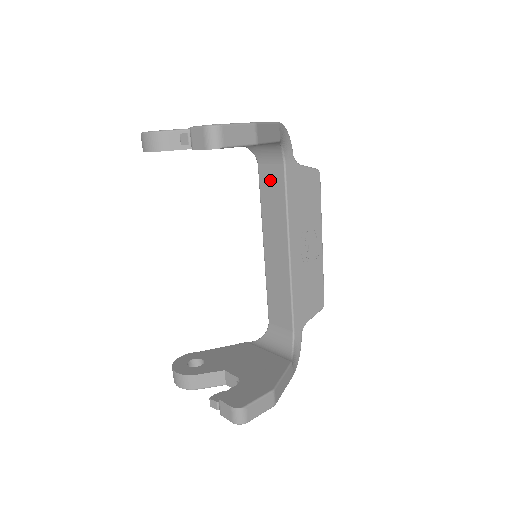
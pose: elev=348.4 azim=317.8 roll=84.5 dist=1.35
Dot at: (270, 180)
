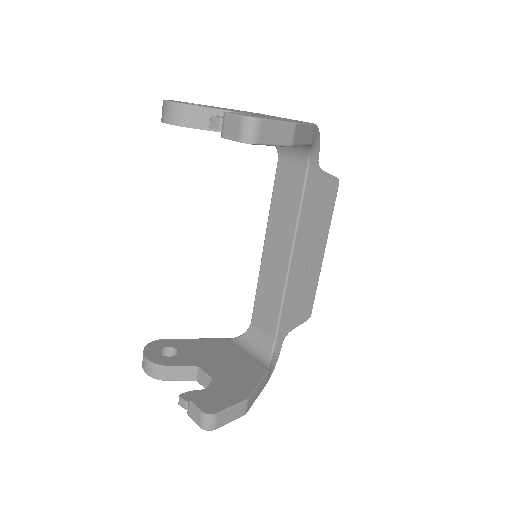
Dot at: (288, 180)
